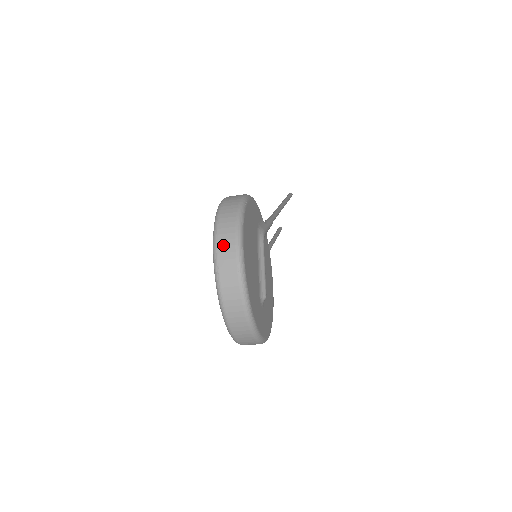
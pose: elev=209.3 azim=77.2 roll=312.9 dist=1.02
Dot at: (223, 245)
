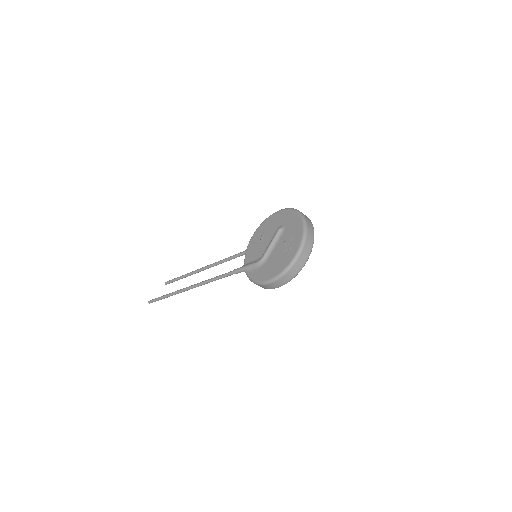
Dot at: (306, 217)
